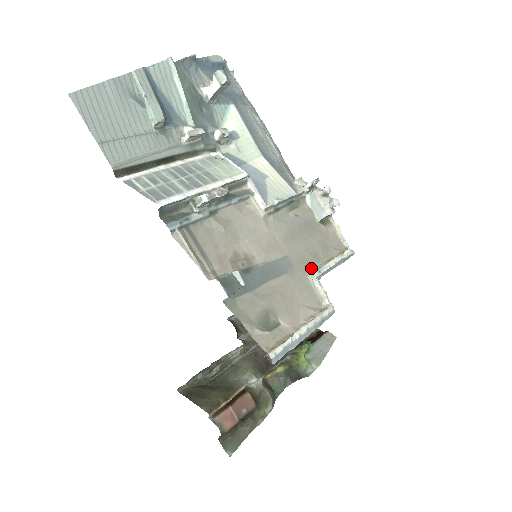
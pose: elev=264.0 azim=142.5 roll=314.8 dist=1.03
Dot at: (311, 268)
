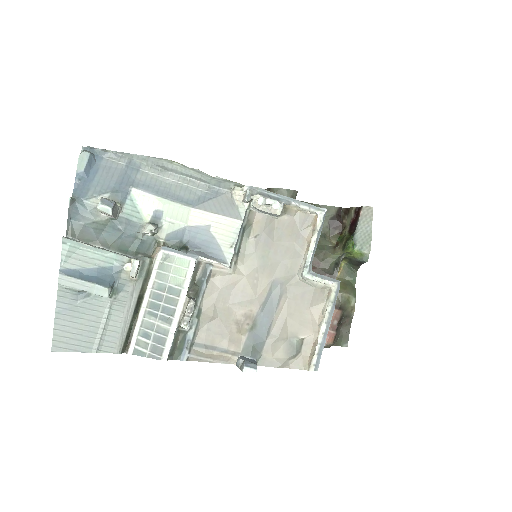
Dot at: (298, 270)
